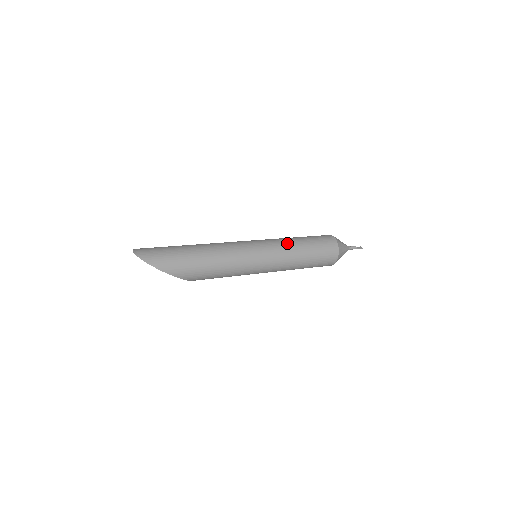
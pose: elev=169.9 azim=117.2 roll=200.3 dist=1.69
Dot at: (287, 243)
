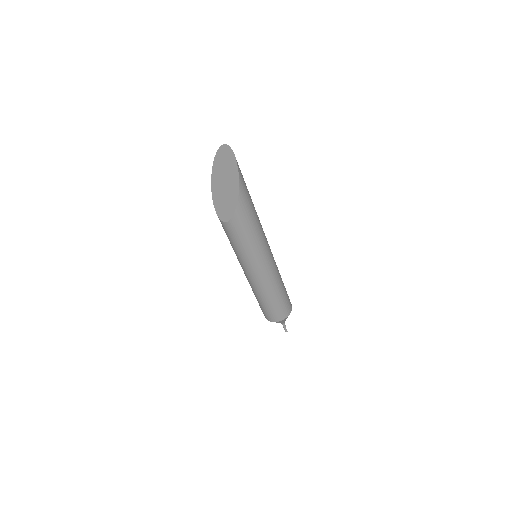
Dot at: occluded
